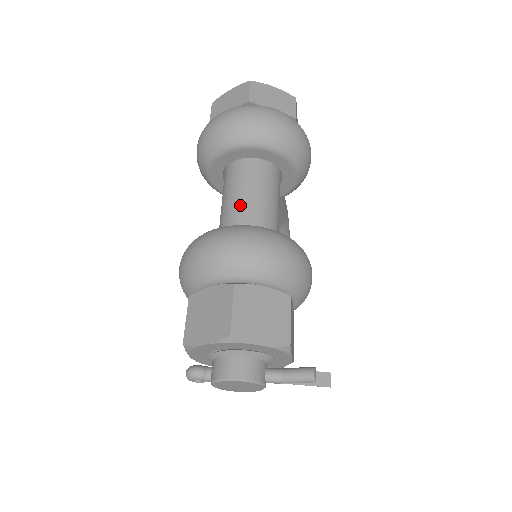
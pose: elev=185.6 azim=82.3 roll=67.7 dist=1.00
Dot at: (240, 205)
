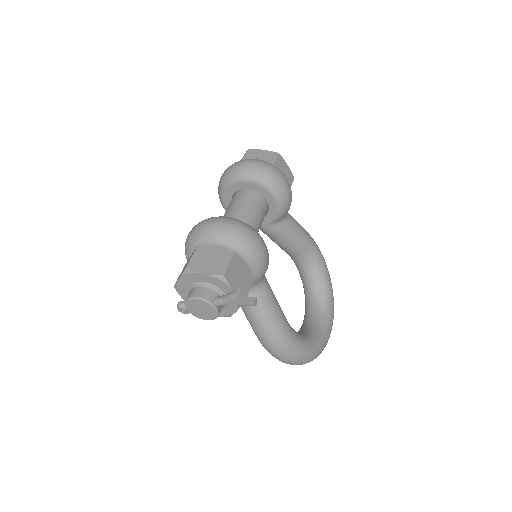
Dot at: (226, 214)
